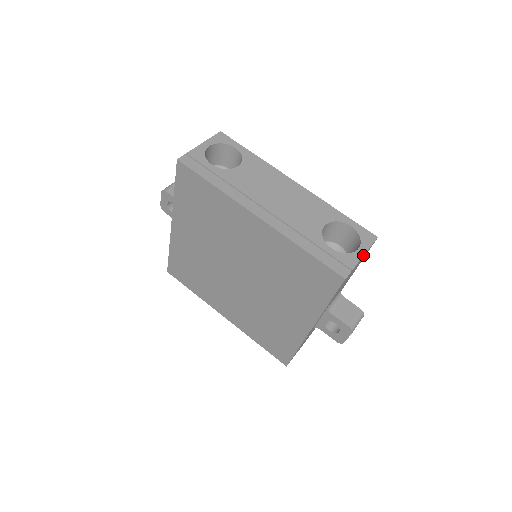
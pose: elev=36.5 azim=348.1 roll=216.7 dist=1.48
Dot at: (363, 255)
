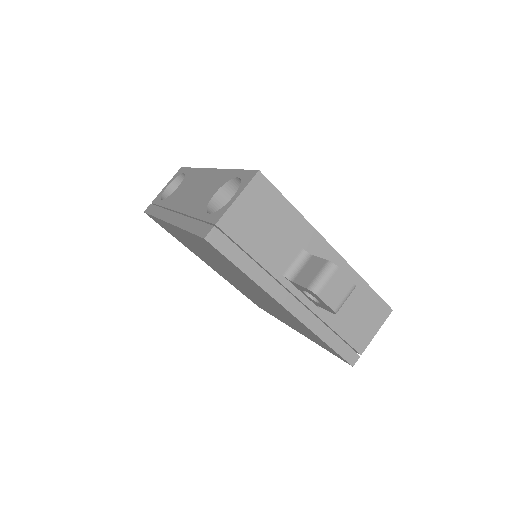
Dot at: (233, 201)
